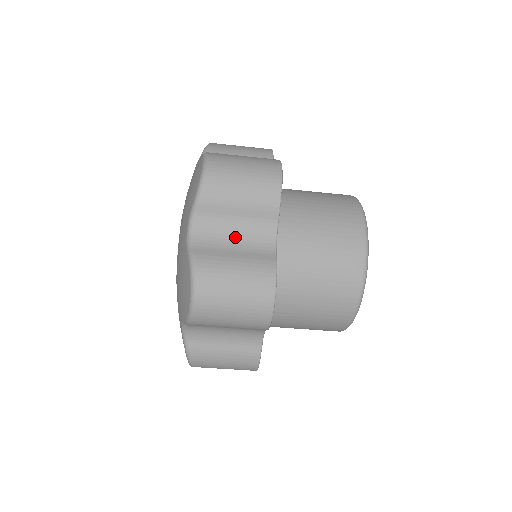
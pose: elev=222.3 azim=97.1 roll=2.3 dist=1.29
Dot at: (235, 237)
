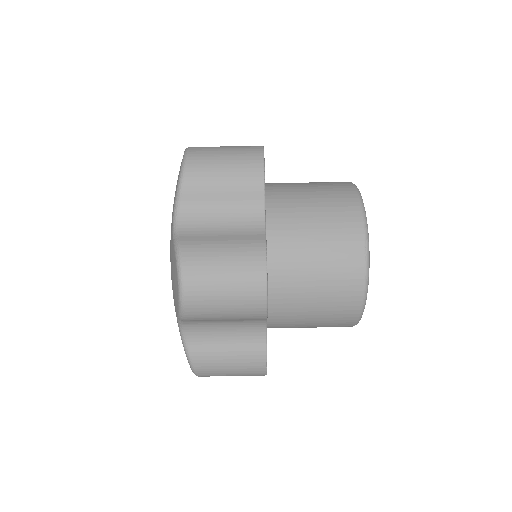
Dot at: (222, 222)
